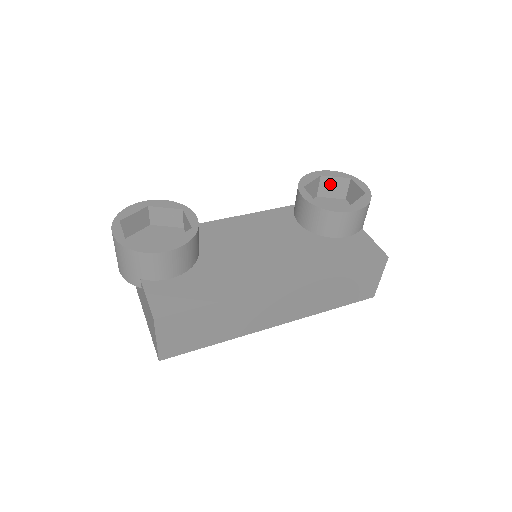
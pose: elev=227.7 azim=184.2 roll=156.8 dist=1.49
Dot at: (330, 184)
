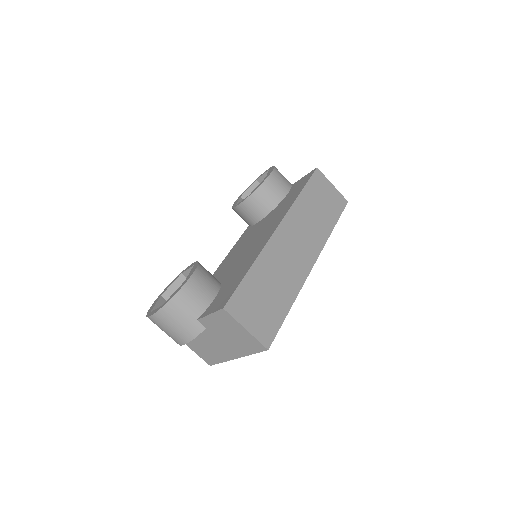
Dot at: occluded
